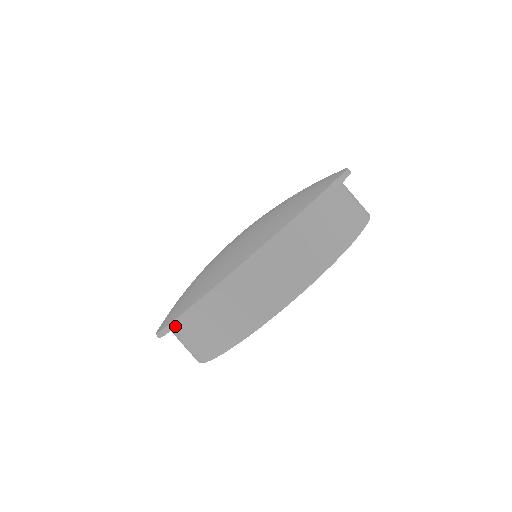
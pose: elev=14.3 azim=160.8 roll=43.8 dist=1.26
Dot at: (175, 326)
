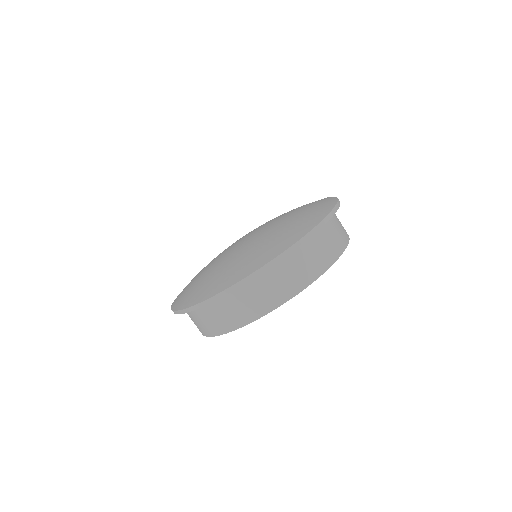
Dot at: (261, 272)
